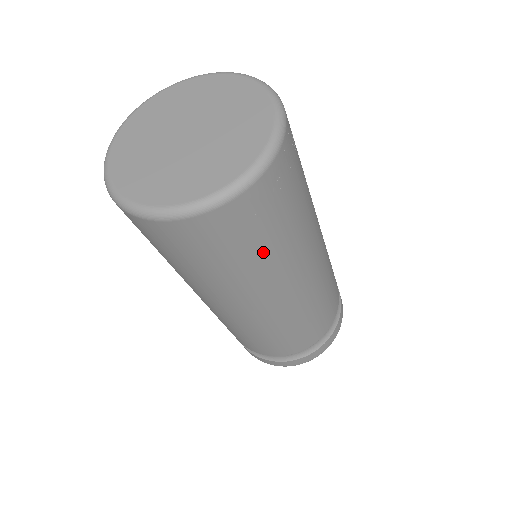
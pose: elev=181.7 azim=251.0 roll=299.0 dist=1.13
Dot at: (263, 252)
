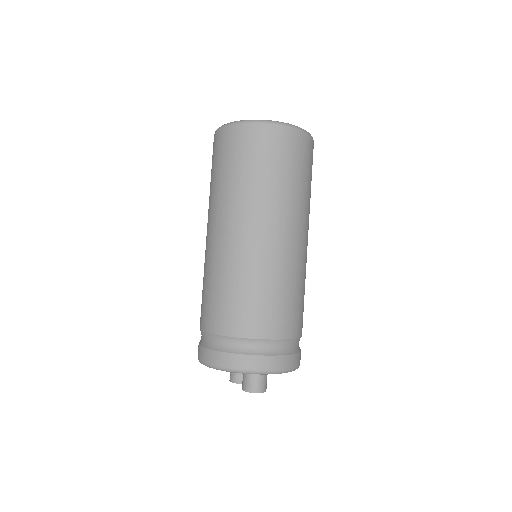
Dot at: (307, 185)
